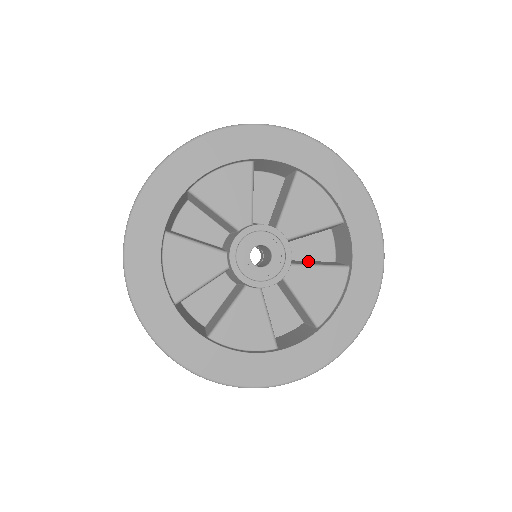
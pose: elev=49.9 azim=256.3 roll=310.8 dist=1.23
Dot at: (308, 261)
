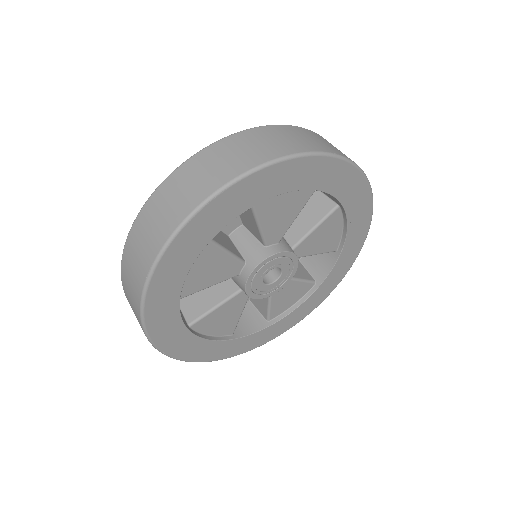
Dot at: occluded
